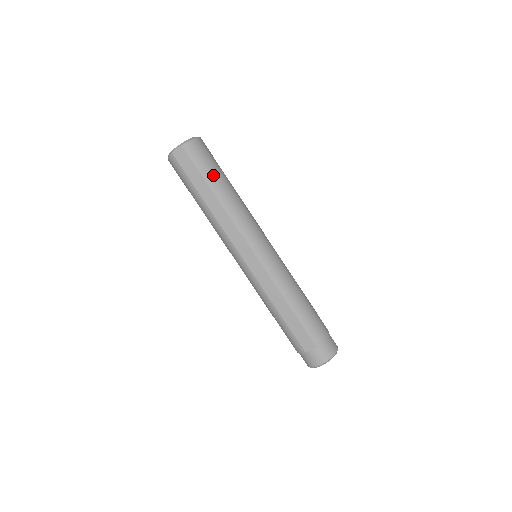
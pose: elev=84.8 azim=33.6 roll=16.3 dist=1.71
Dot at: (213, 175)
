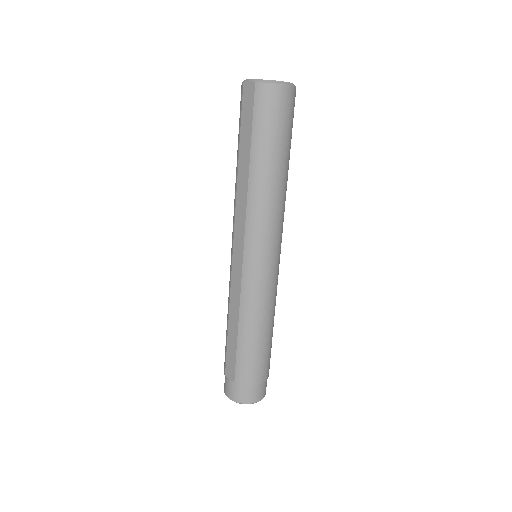
Dot at: (264, 143)
